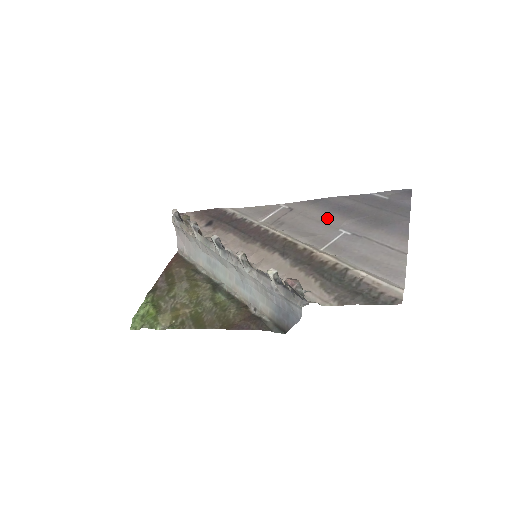
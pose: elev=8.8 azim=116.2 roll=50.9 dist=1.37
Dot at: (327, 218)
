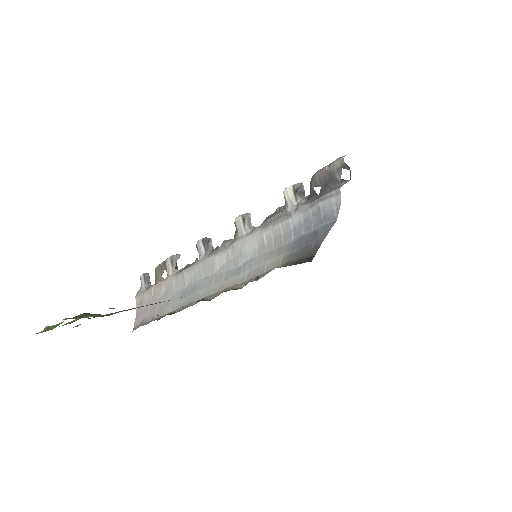
Dot at: occluded
